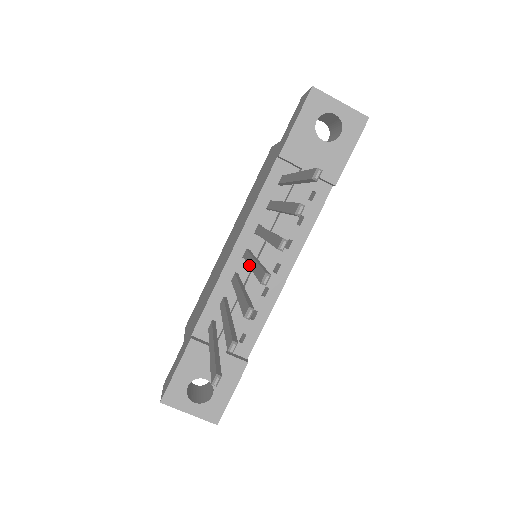
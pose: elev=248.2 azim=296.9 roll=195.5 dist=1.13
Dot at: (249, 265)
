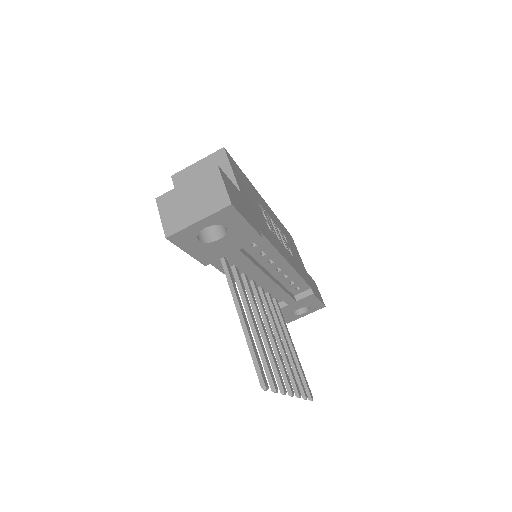
Dot at: occluded
